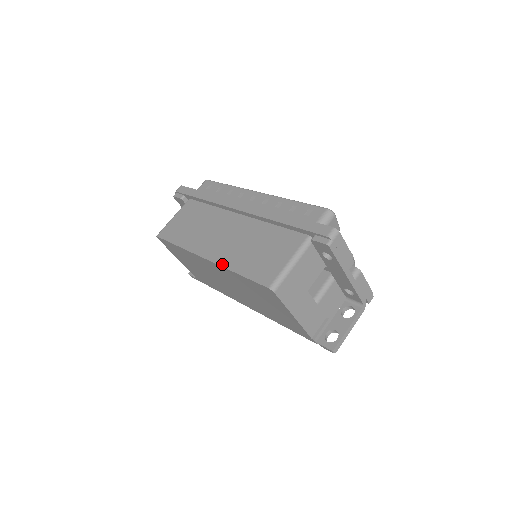
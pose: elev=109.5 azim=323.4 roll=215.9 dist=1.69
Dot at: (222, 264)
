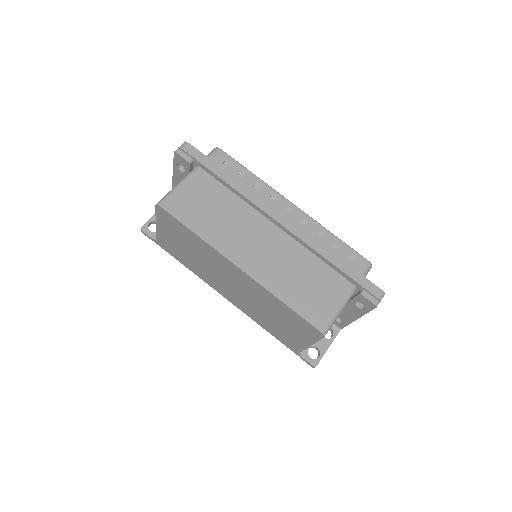
Dot at: (265, 285)
